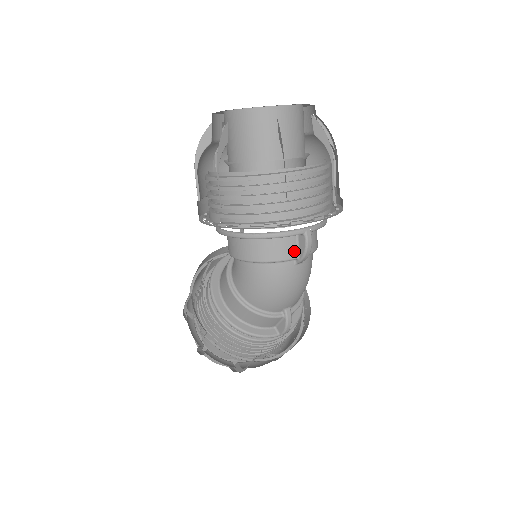
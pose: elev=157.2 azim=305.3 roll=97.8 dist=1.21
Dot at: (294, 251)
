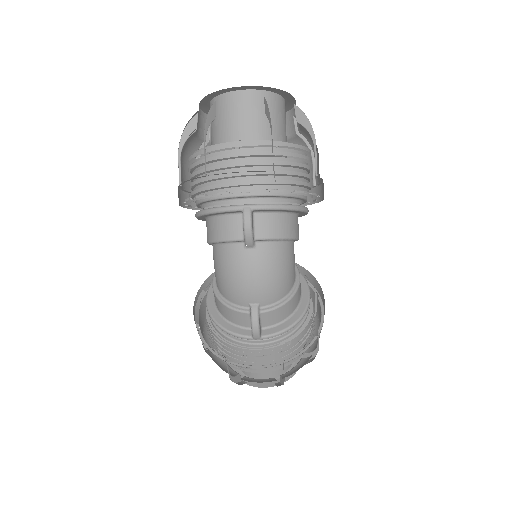
Dot at: (240, 231)
